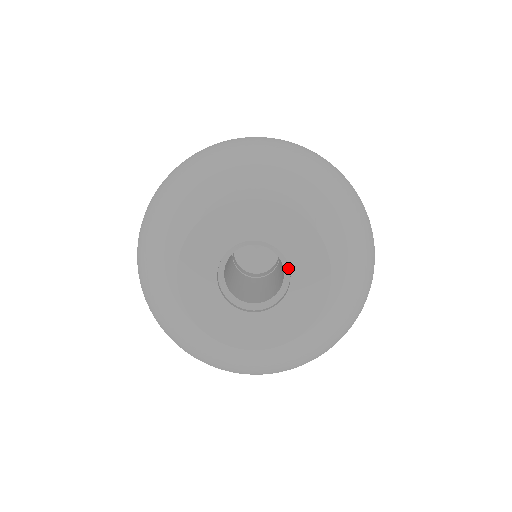
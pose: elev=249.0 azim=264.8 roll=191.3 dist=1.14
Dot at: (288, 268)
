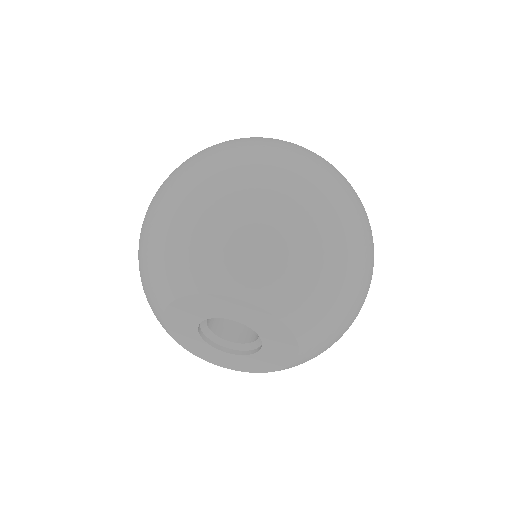
Dot at: (260, 345)
